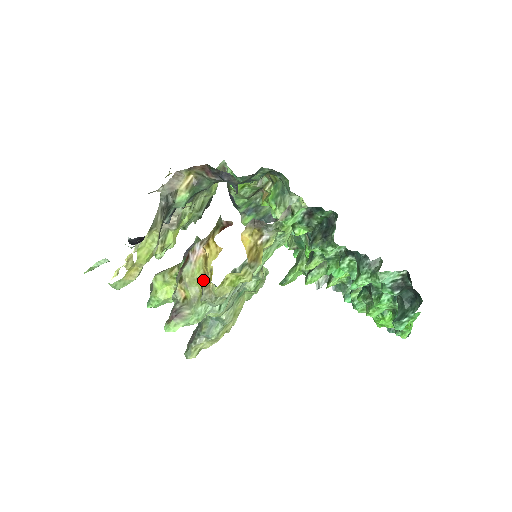
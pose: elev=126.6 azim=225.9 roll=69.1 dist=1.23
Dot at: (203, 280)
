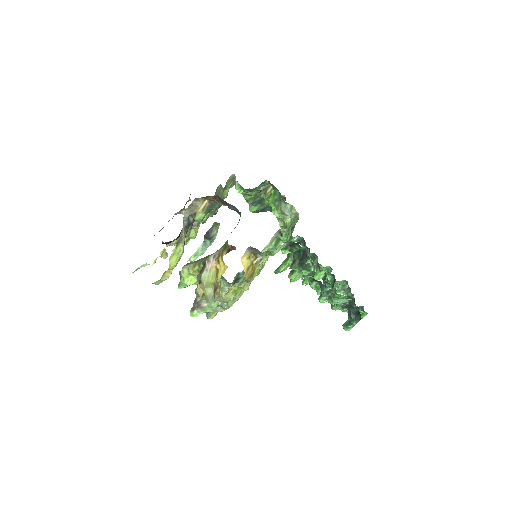
Dot at: (215, 286)
